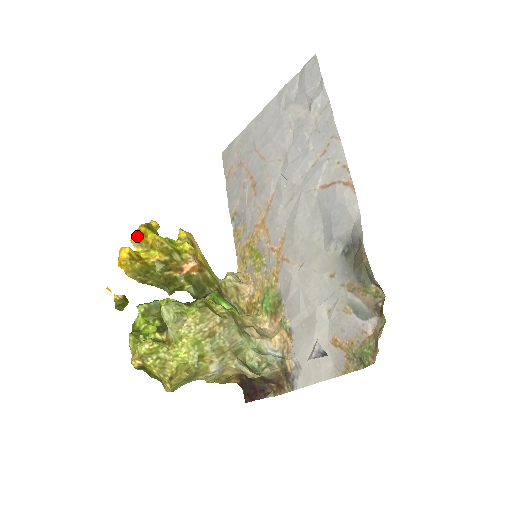
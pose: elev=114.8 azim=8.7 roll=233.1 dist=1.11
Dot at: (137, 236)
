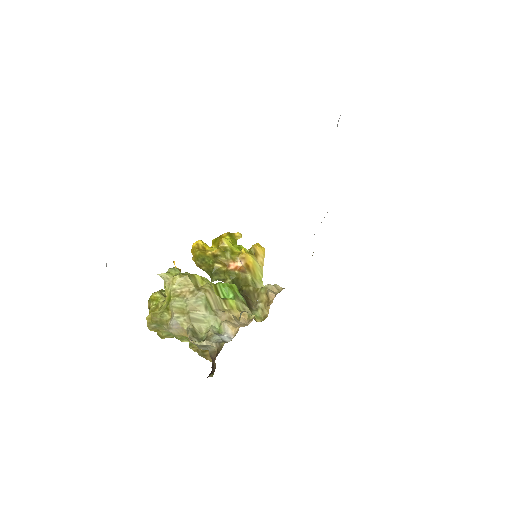
Dot at: (217, 238)
